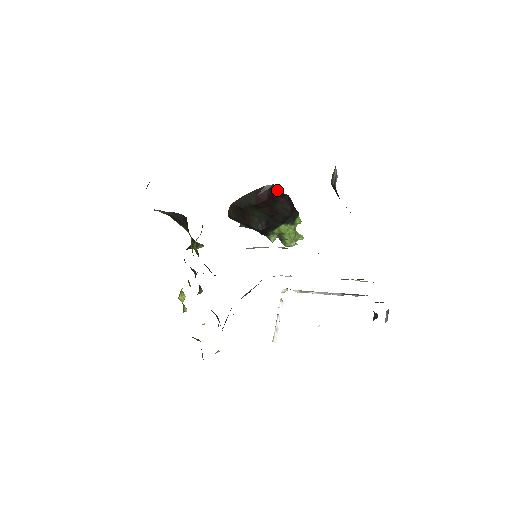
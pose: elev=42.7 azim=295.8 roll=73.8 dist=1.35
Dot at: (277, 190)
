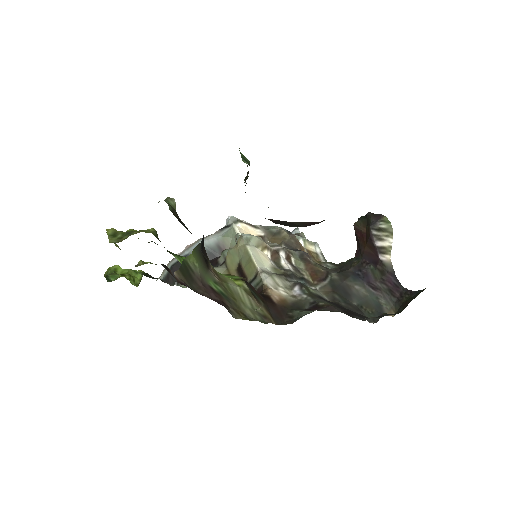
Dot at: occluded
